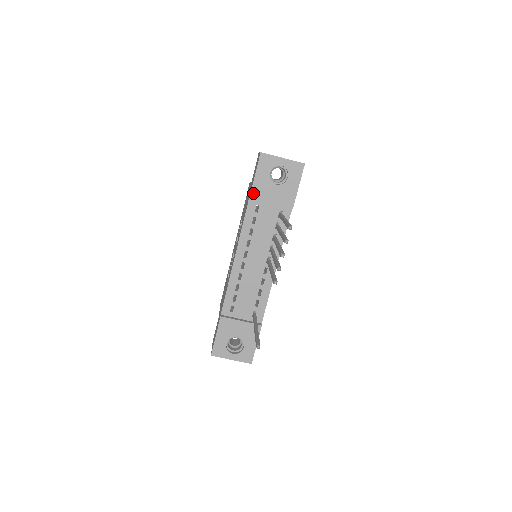
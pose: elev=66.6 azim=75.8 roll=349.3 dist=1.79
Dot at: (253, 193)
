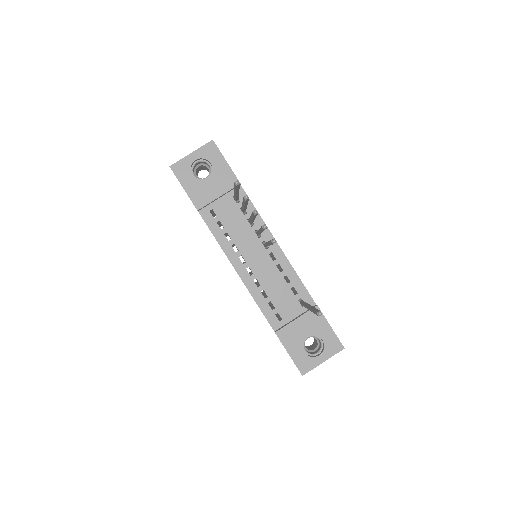
Dot at: (196, 204)
